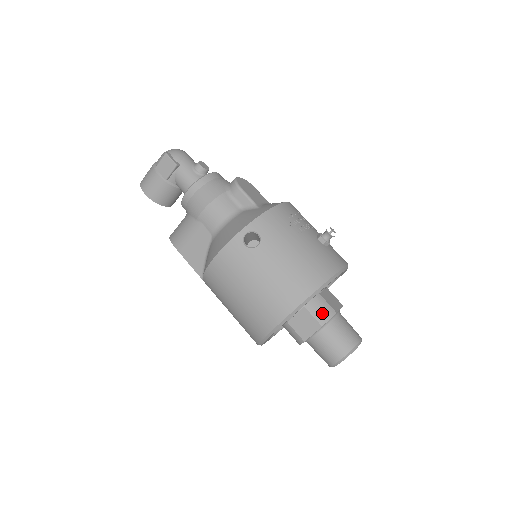
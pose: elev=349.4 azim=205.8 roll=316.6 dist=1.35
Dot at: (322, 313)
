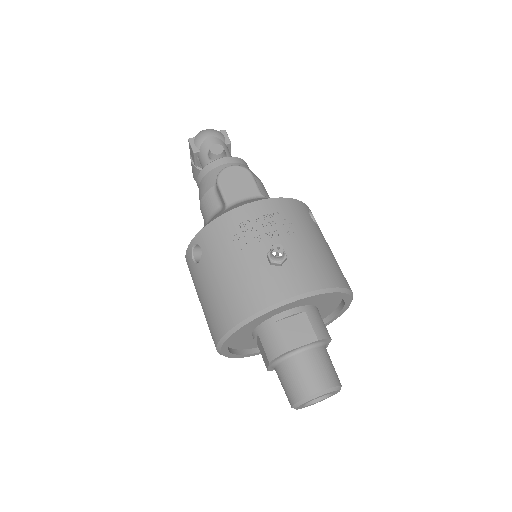
Dot at: (271, 347)
